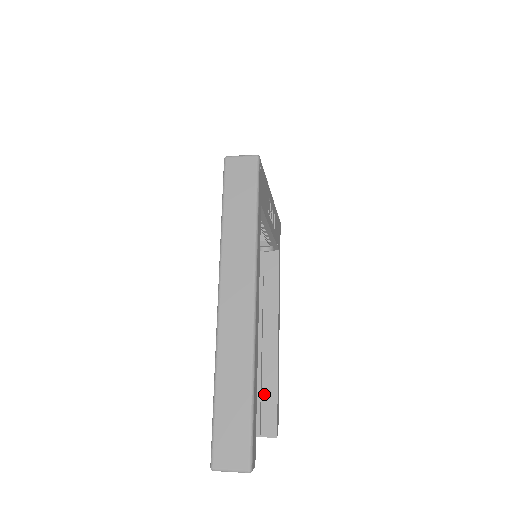
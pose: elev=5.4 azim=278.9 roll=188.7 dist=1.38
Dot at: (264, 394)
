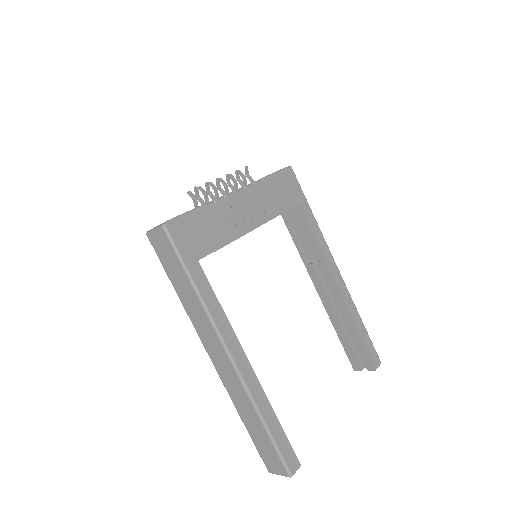
Dot at: occluded
